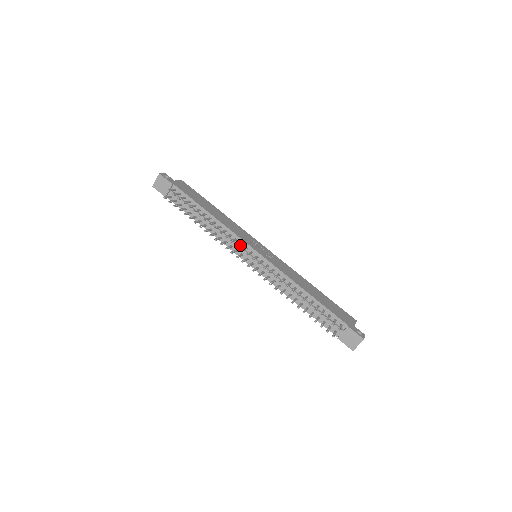
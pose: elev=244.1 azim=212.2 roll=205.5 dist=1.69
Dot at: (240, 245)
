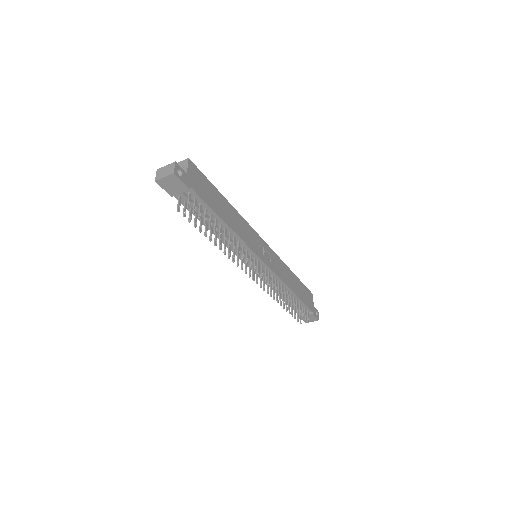
Dot at: (248, 255)
